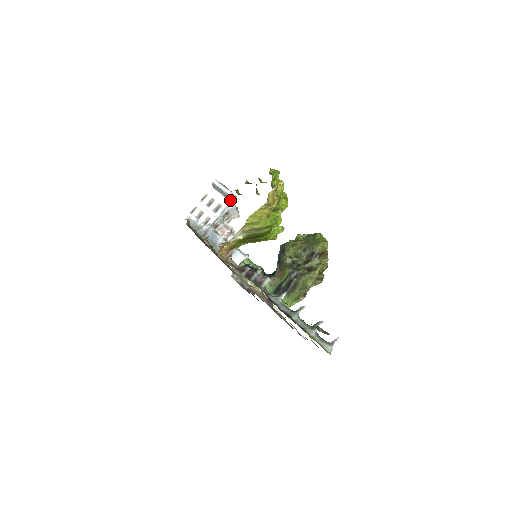
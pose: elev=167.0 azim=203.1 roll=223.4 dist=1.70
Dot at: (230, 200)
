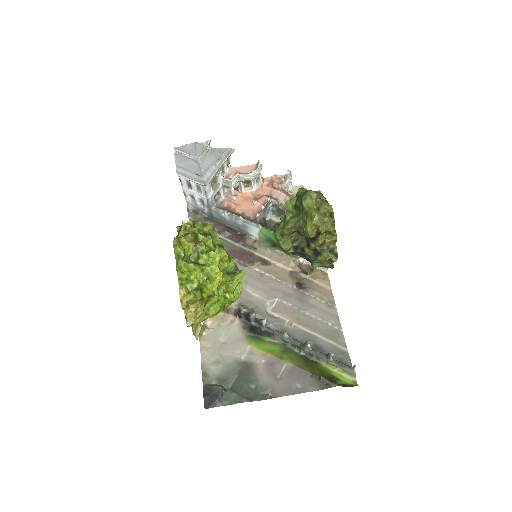
Dot at: (200, 181)
